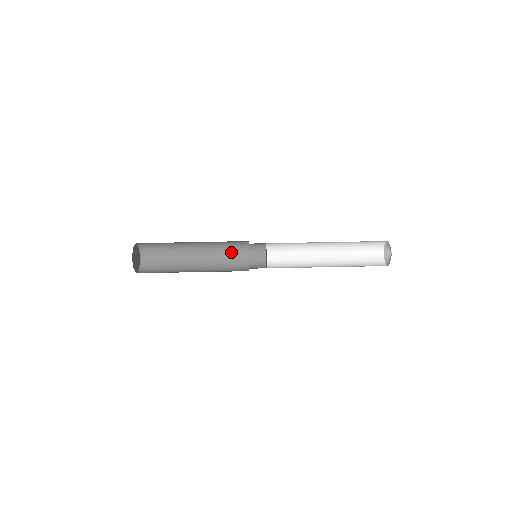
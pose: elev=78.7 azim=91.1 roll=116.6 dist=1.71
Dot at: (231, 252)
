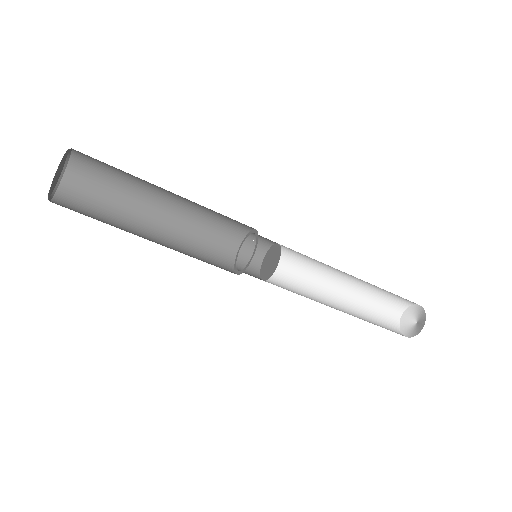
Dot at: (222, 222)
